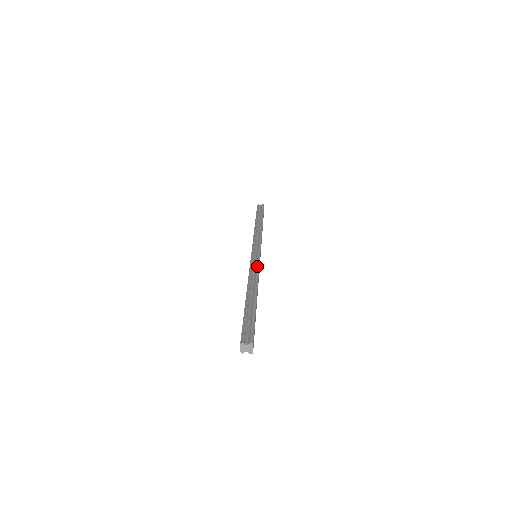
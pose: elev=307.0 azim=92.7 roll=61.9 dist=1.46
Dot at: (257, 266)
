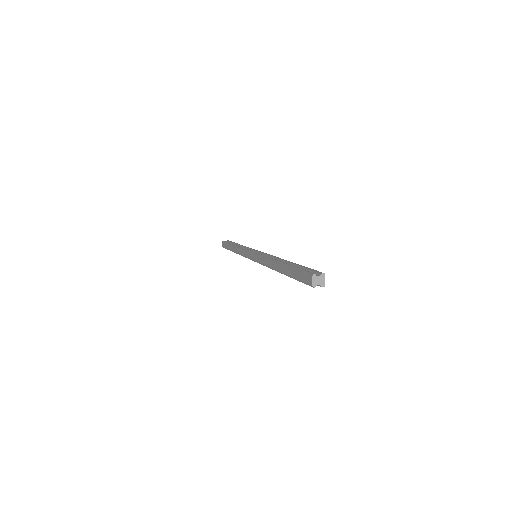
Dot at: (268, 254)
